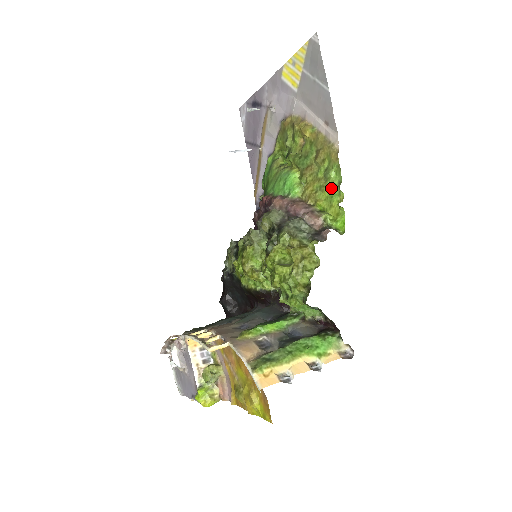
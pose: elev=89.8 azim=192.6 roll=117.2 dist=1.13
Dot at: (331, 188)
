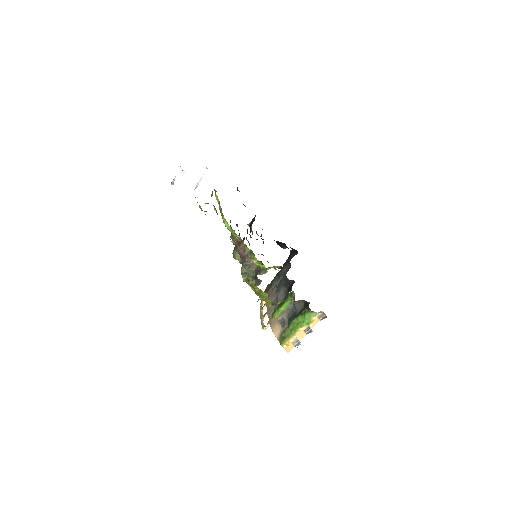
Dot at: (241, 247)
